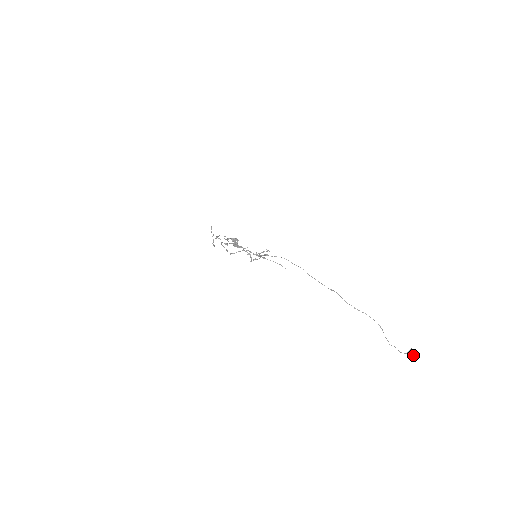
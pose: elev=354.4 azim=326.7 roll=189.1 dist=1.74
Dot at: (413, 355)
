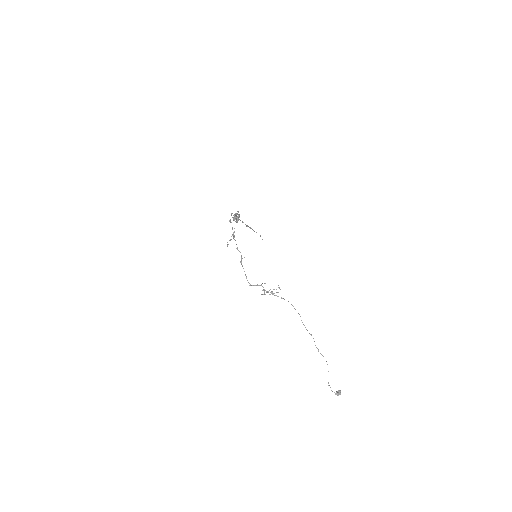
Dot at: occluded
